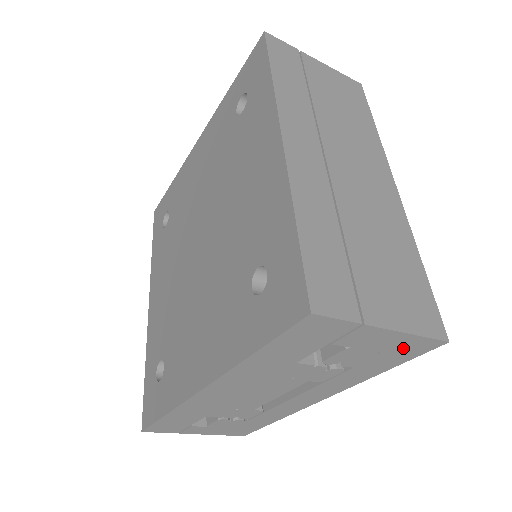
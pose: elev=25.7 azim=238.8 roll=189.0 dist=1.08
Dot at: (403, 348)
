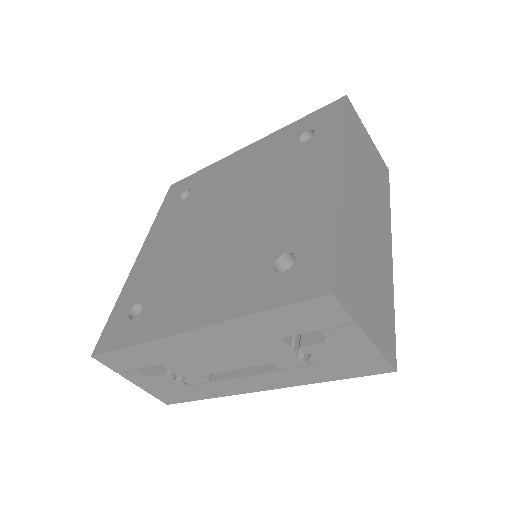
Dot at: (363, 362)
